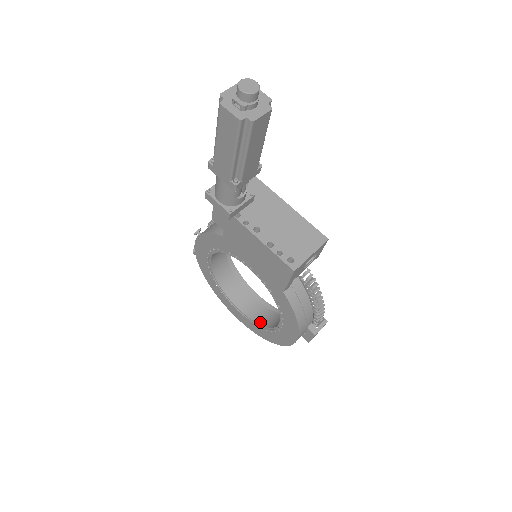
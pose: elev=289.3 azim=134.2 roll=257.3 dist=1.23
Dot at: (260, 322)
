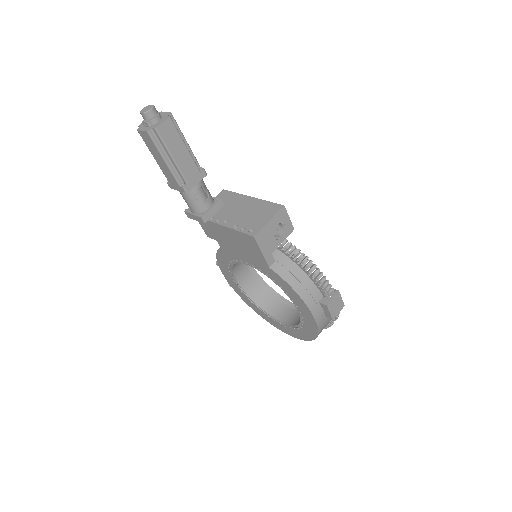
Dot at: (296, 323)
